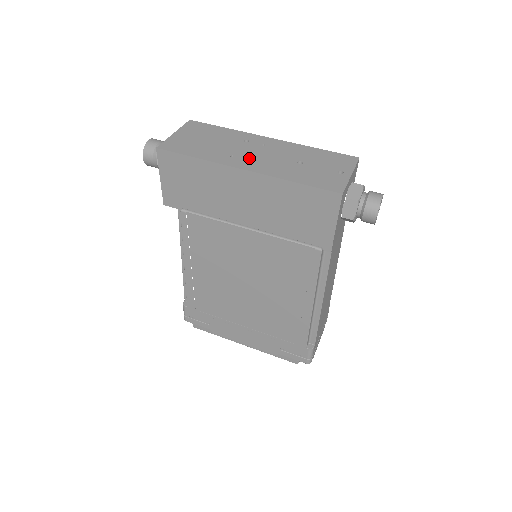
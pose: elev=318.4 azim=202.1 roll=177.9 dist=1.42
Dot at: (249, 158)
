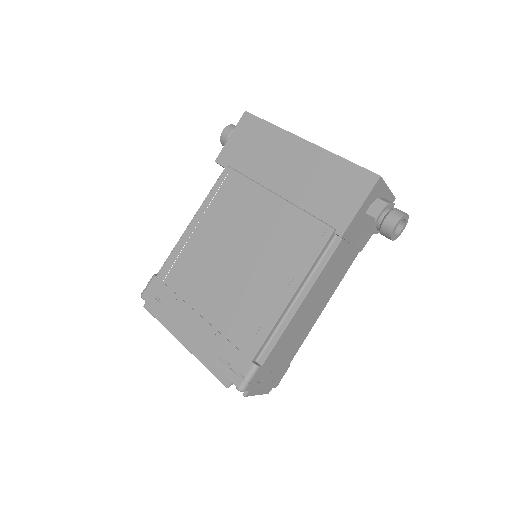
Dot at: occluded
